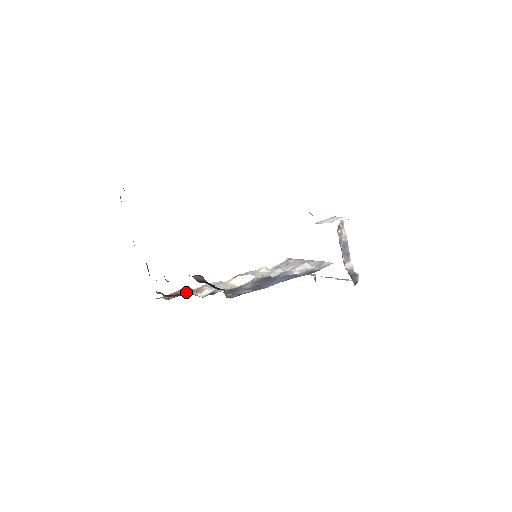
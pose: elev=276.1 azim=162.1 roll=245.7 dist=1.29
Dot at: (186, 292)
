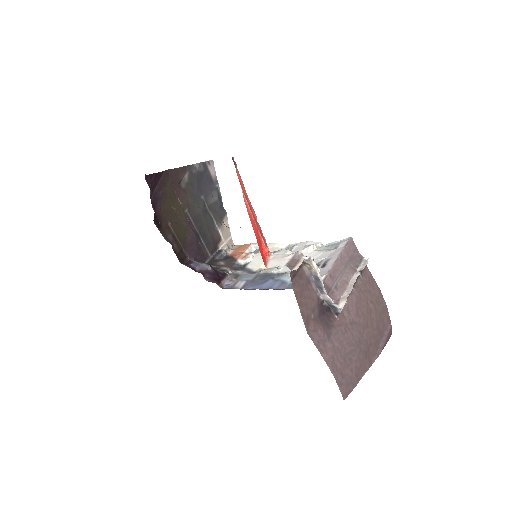
Dot at: (241, 253)
